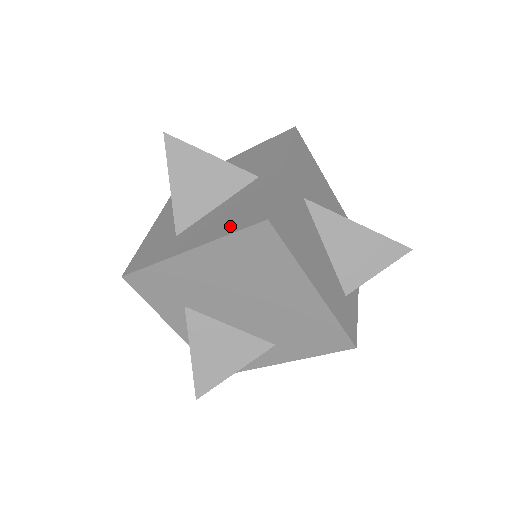
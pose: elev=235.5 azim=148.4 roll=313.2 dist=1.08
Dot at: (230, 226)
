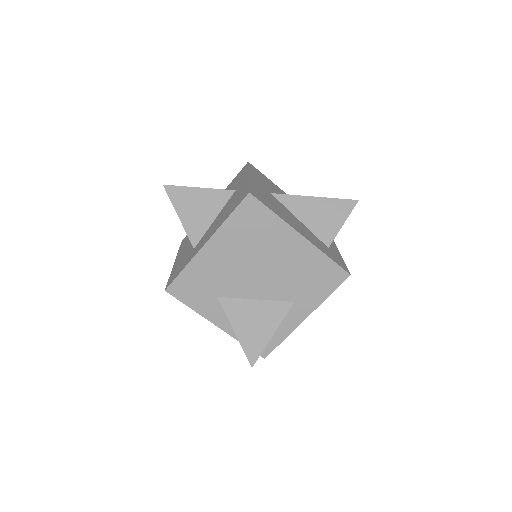
Dot at: (228, 214)
